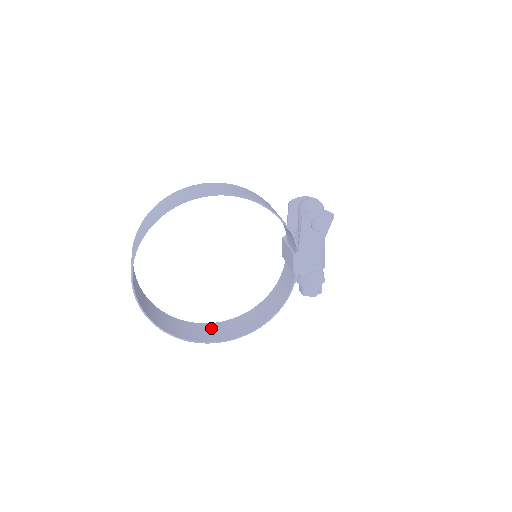
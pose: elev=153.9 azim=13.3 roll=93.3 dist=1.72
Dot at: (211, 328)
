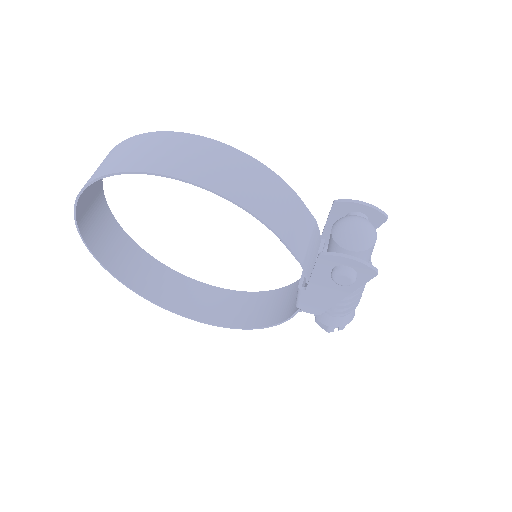
Dot at: (199, 292)
